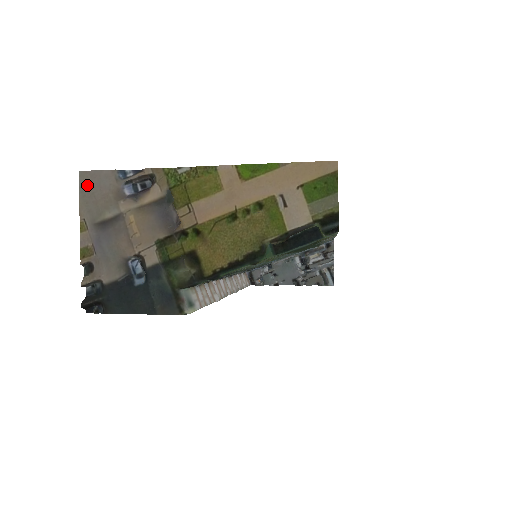
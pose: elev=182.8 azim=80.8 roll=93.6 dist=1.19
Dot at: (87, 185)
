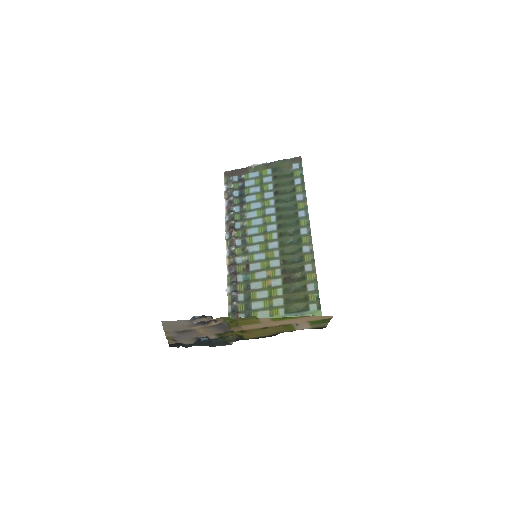
Dot at: (168, 324)
